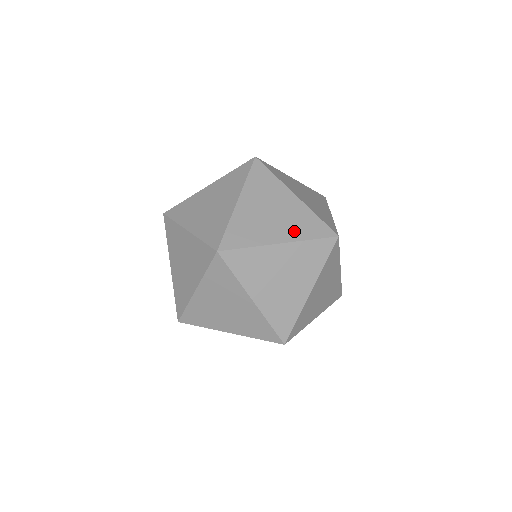
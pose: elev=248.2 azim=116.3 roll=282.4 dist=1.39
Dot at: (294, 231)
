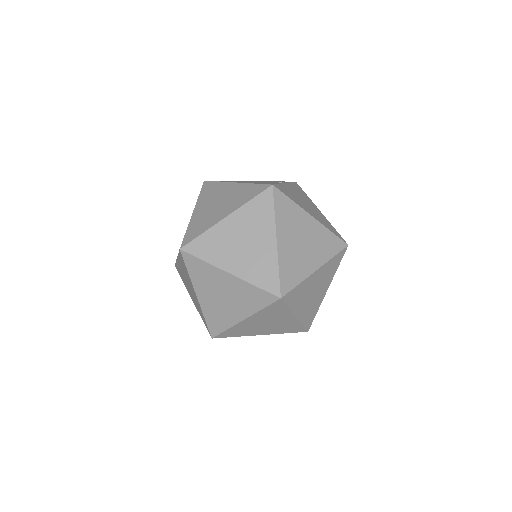
Dot at: (248, 270)
